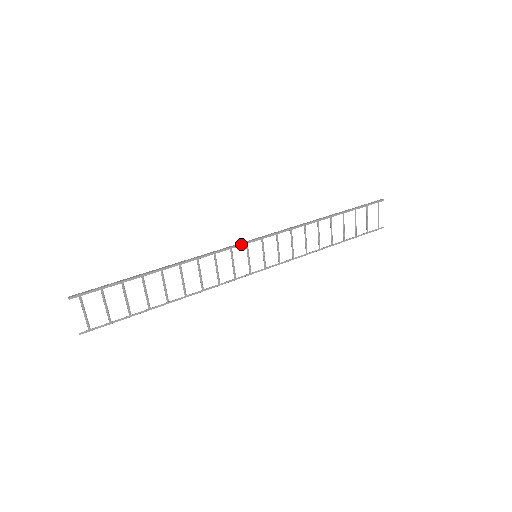
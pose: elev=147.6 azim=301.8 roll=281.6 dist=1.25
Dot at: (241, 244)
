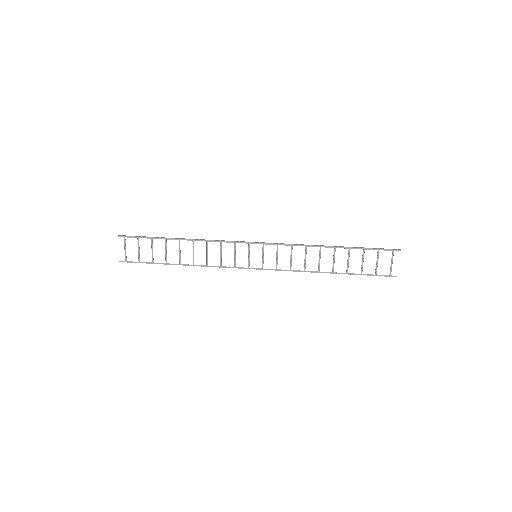
Dot at: (244, 242)
